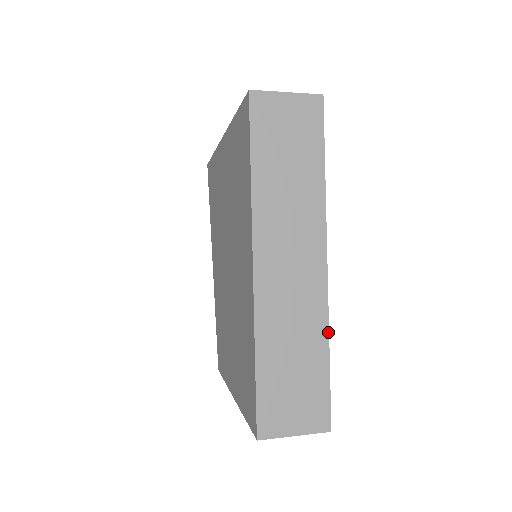
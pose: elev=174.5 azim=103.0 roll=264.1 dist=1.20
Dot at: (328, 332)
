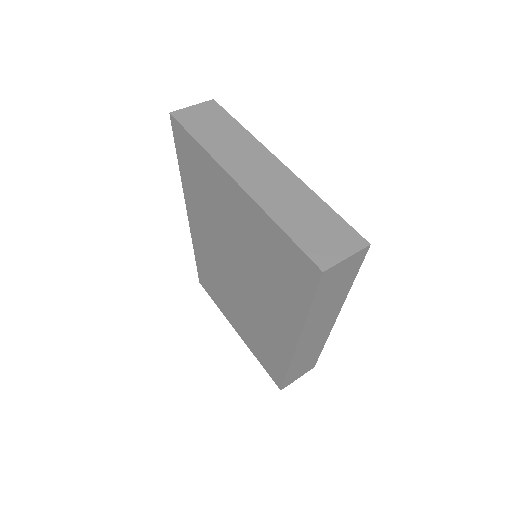
Dot at: occluded
